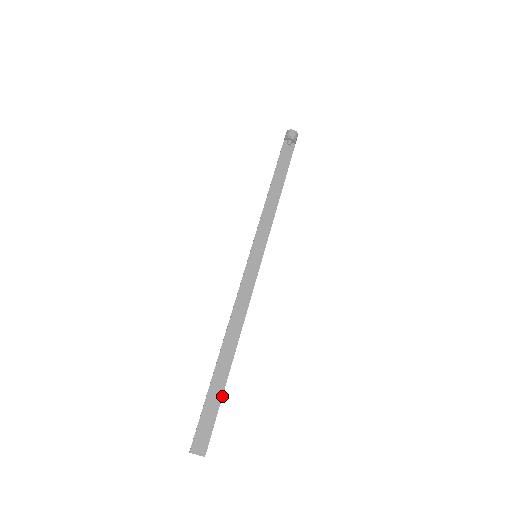
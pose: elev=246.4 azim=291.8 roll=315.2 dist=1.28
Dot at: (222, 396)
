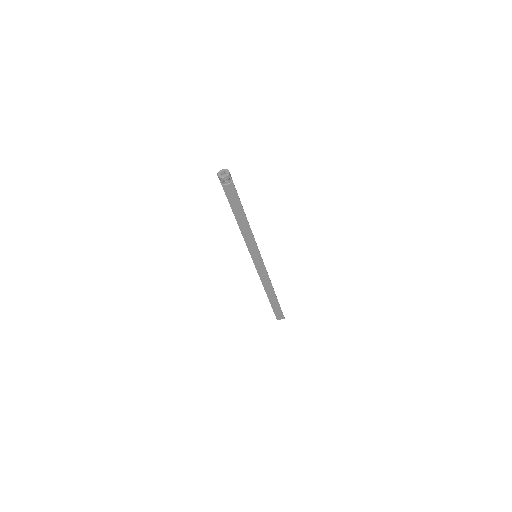
Dot at: (279, 304)
